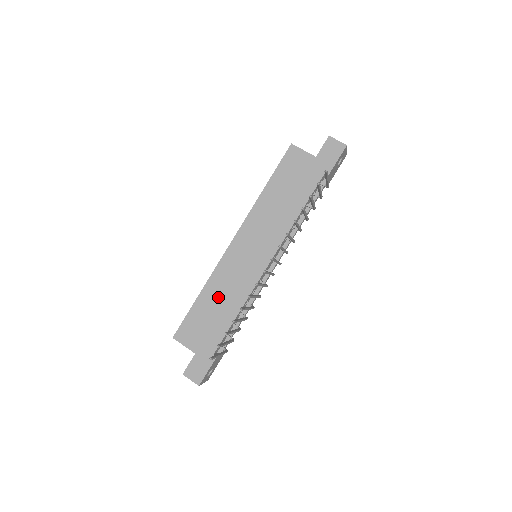
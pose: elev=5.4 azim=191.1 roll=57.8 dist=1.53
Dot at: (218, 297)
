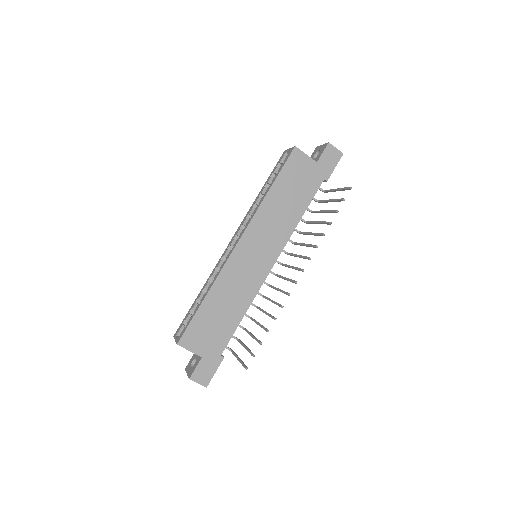
Dot at: (224, 300)
